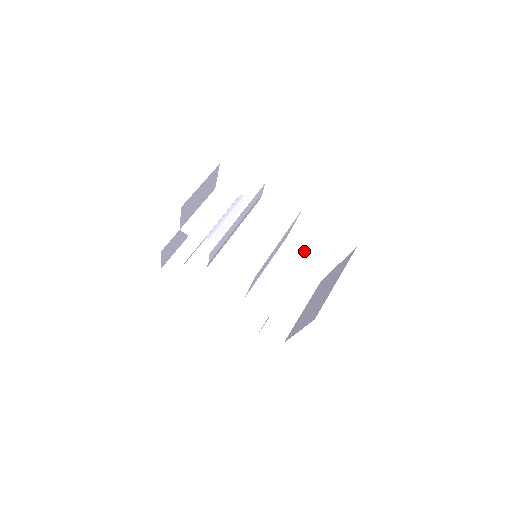
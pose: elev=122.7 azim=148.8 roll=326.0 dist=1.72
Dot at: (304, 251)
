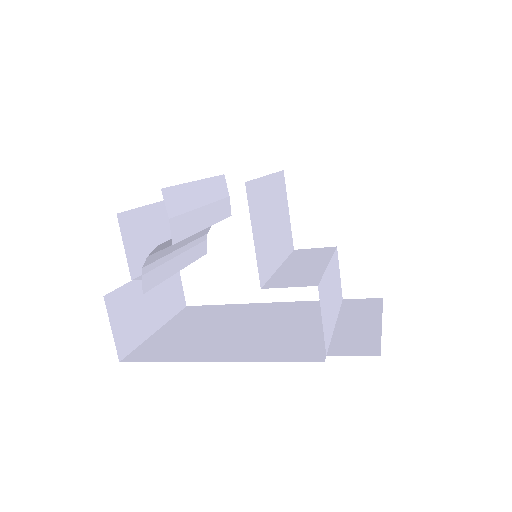
Dot at: (326, 248)
